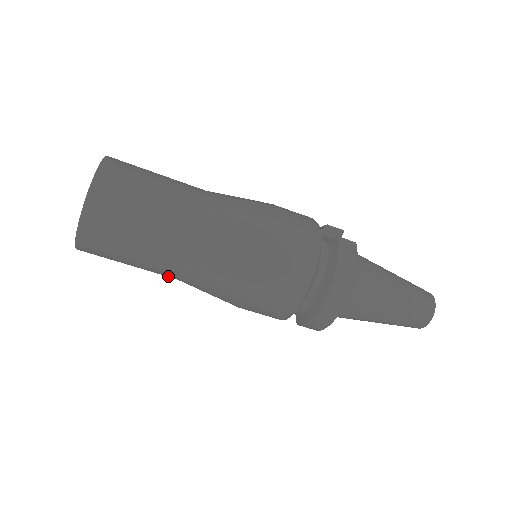
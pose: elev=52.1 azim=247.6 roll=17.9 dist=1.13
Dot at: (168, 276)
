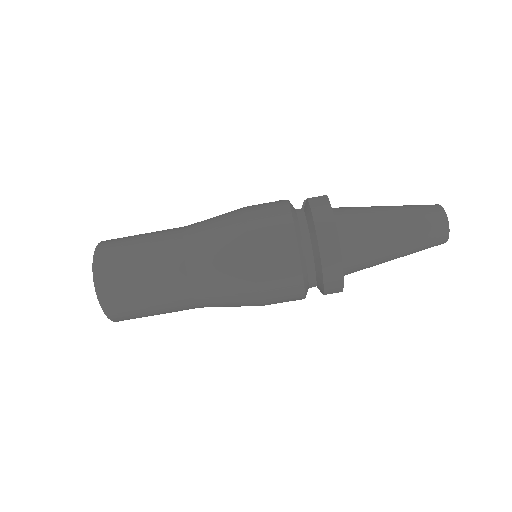
Dot at: (189, 307)
